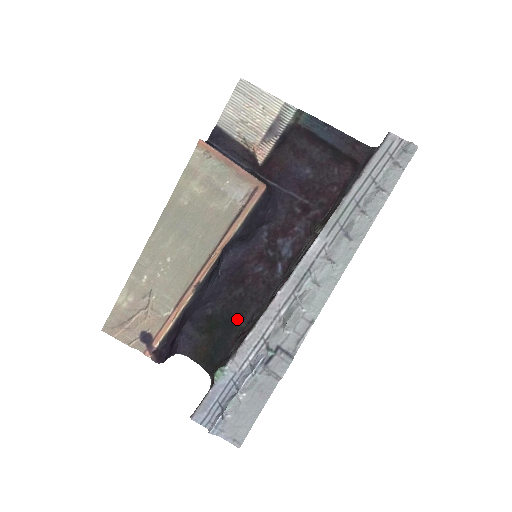
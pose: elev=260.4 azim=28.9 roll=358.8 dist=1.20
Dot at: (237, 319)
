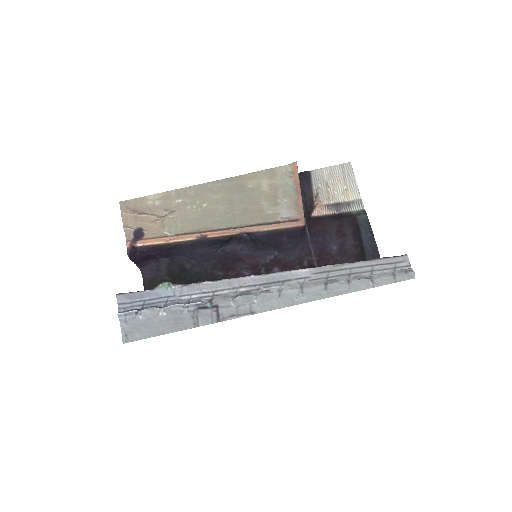
Dot at: occluded
